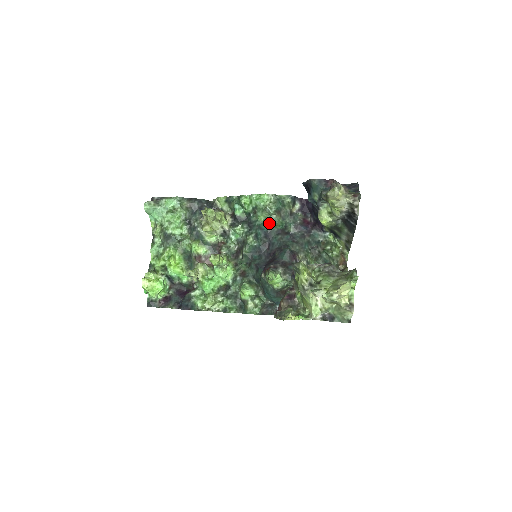
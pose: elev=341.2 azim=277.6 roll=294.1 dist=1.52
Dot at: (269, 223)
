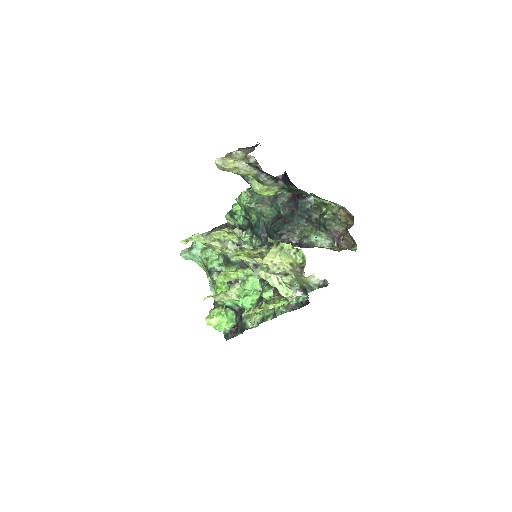
Dot at: (261, 217)
